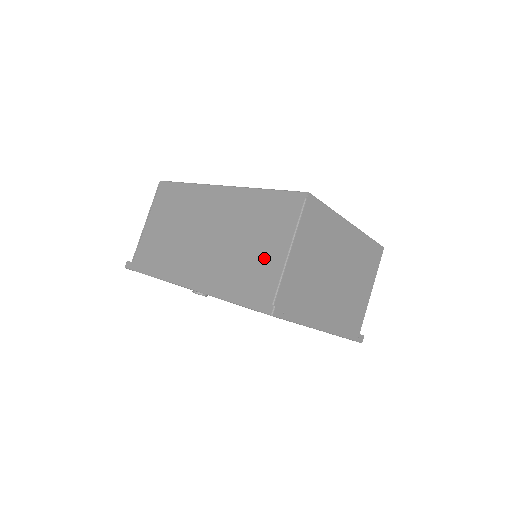
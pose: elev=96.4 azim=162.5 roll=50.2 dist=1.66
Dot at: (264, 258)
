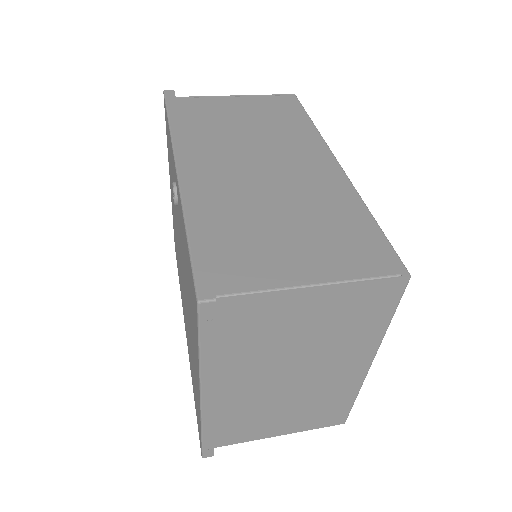
Dot at: (279, 253)
